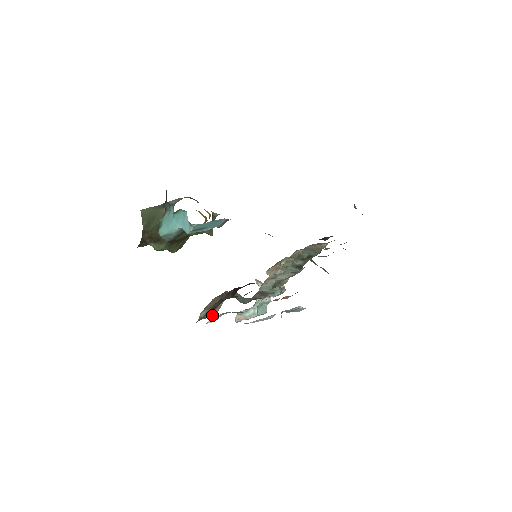
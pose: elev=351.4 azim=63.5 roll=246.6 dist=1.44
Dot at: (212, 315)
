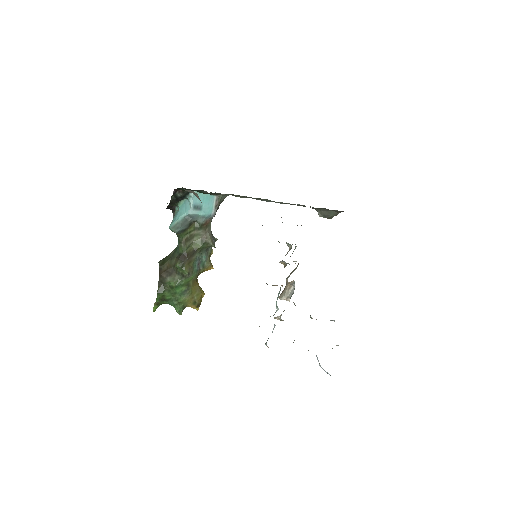
Dot at: occluded
